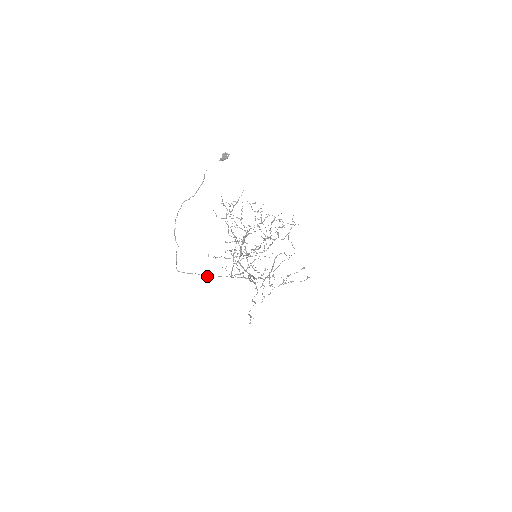
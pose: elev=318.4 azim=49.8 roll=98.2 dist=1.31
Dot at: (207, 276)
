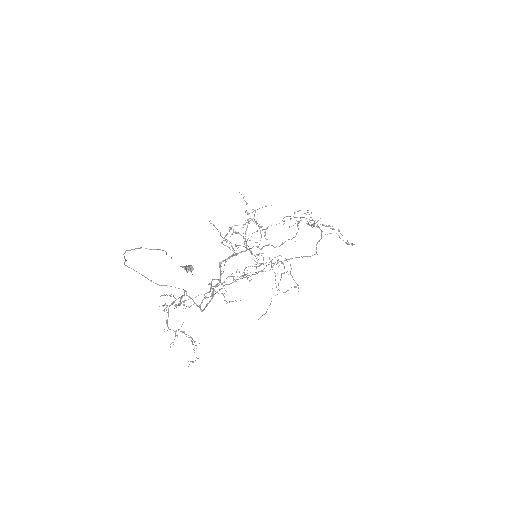
Dot at: (155, 283)
